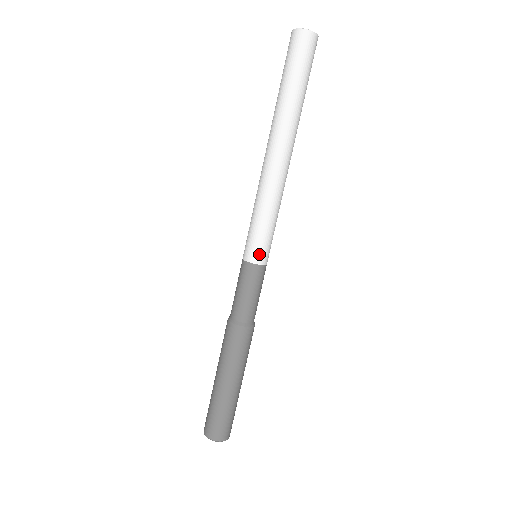
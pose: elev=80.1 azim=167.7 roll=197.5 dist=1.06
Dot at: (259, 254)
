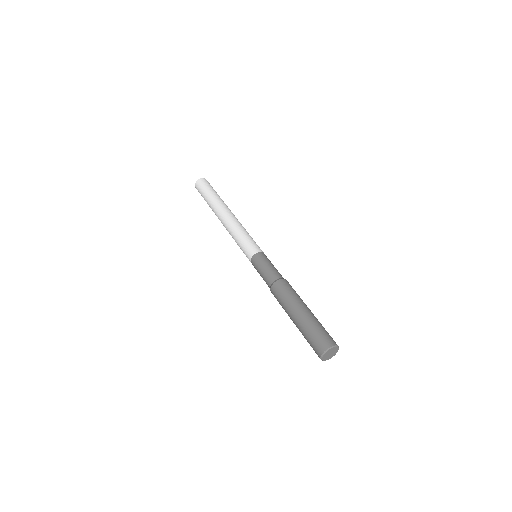
Dot at: (251, 251)
